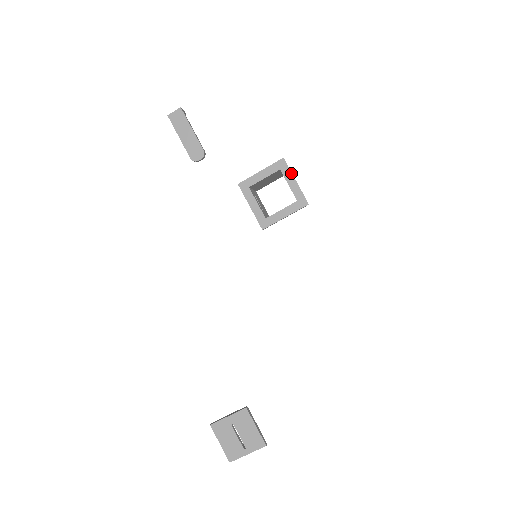
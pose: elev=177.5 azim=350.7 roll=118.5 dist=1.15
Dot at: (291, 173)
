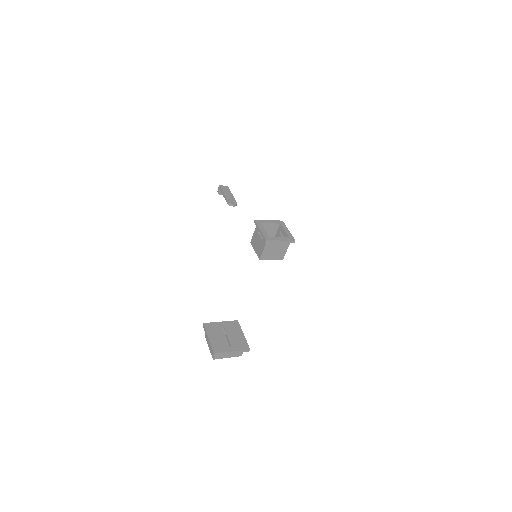
Dot at: (286, 227)
